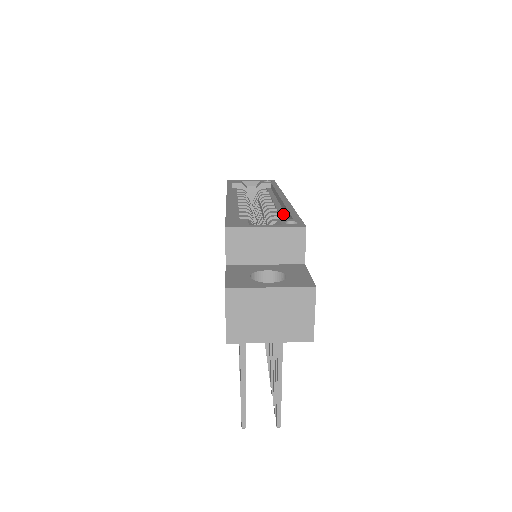
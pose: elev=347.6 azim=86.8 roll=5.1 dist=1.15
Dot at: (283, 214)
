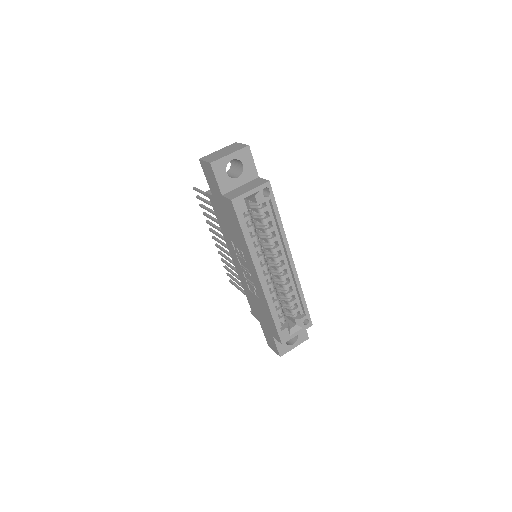
Dot at: (295, 289)
